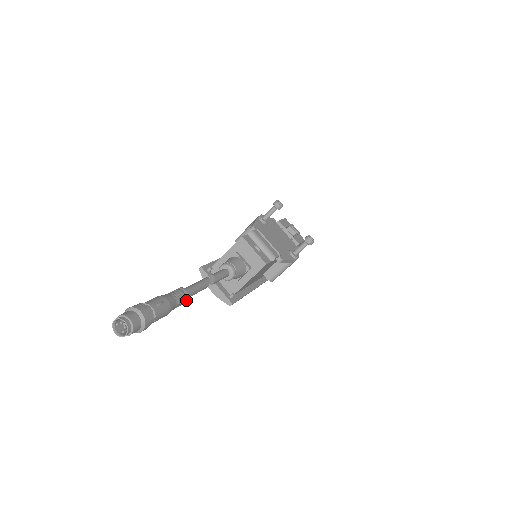
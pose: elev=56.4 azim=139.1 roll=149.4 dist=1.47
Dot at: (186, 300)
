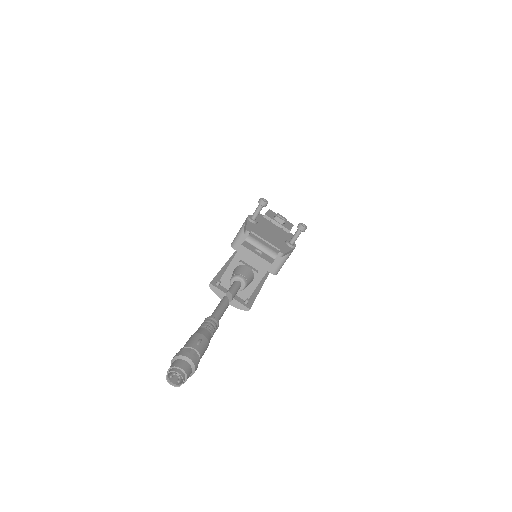
Dot at: (217, 327)
